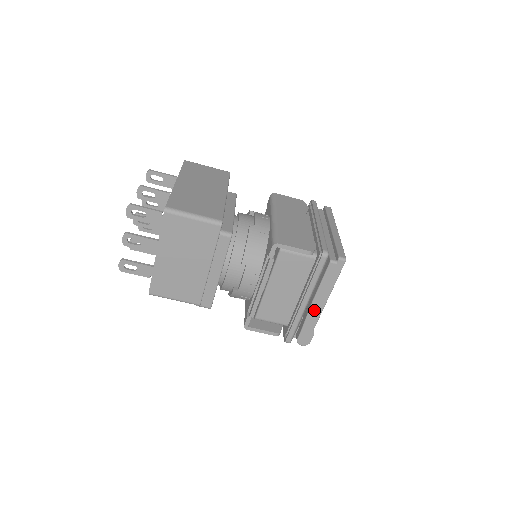
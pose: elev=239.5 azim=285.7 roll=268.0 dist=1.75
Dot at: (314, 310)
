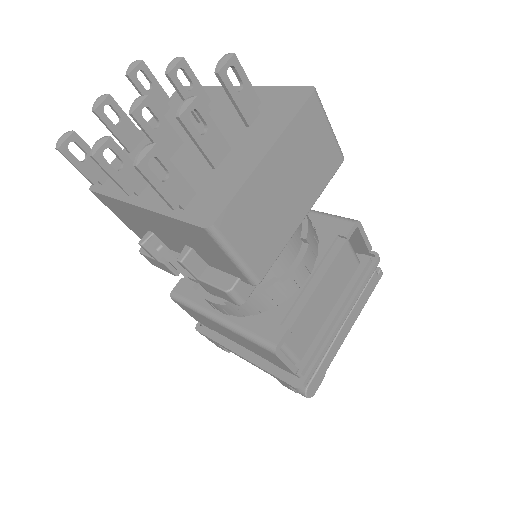
Dot at: (340, 337)
